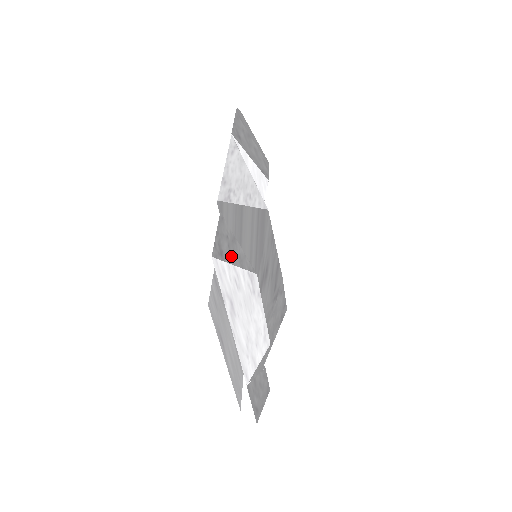
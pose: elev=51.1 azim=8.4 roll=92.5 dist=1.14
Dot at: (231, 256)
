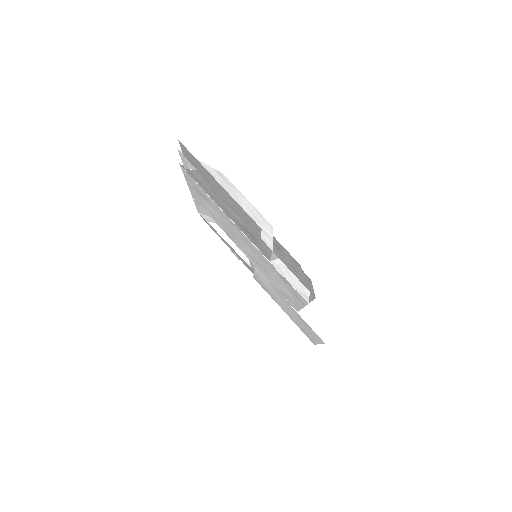
Dot at: occluded
